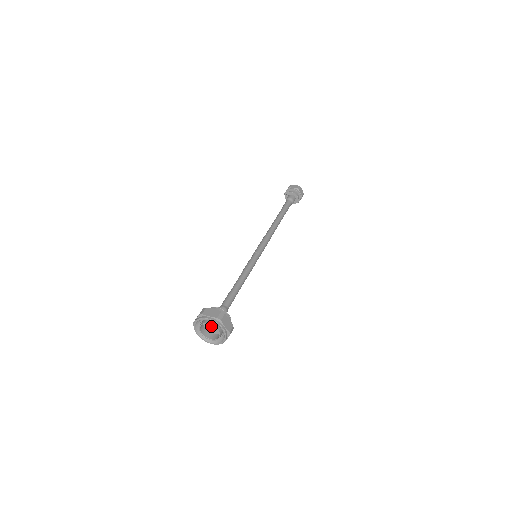
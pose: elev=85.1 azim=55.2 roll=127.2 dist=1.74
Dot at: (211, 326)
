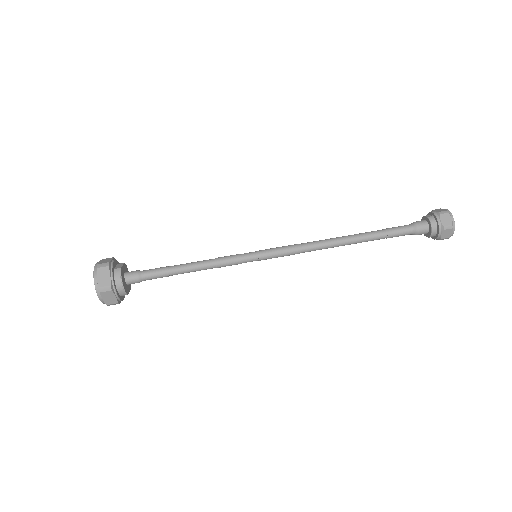
Dot at: occluded
